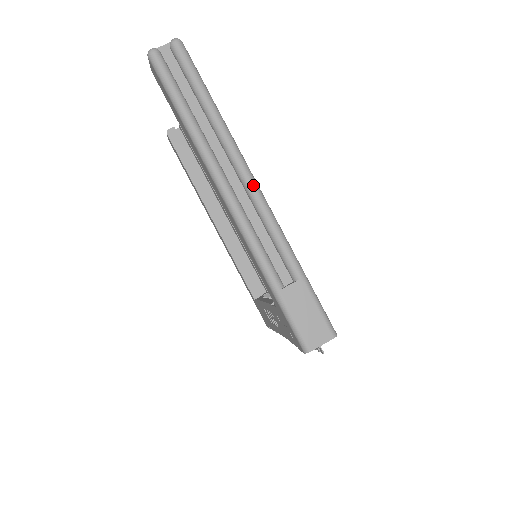
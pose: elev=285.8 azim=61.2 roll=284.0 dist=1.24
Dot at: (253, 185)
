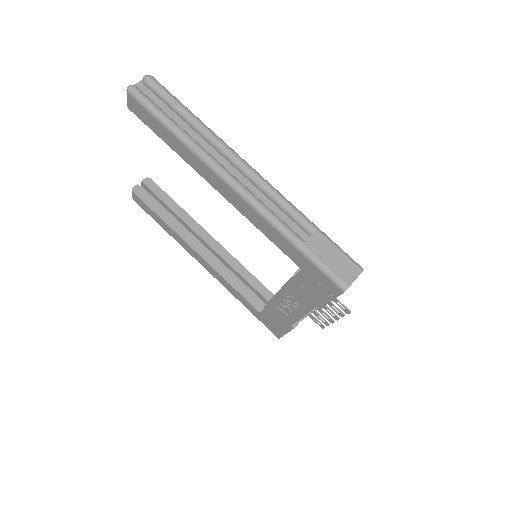
Dot at: (249, 167)
